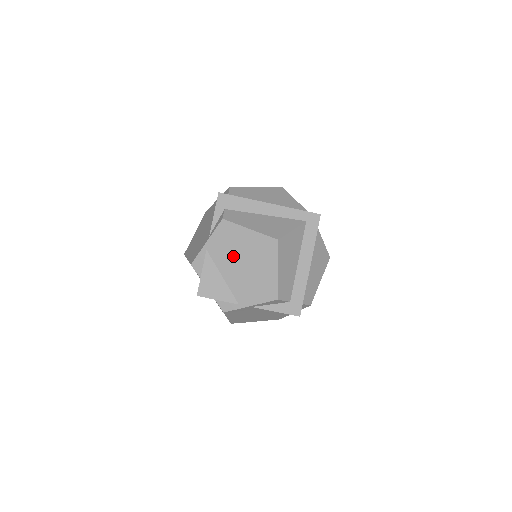
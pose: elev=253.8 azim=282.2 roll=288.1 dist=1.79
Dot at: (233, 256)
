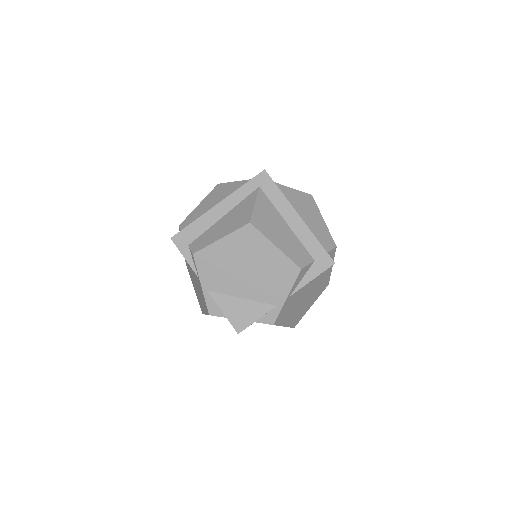
Dot at: (231, 273)
